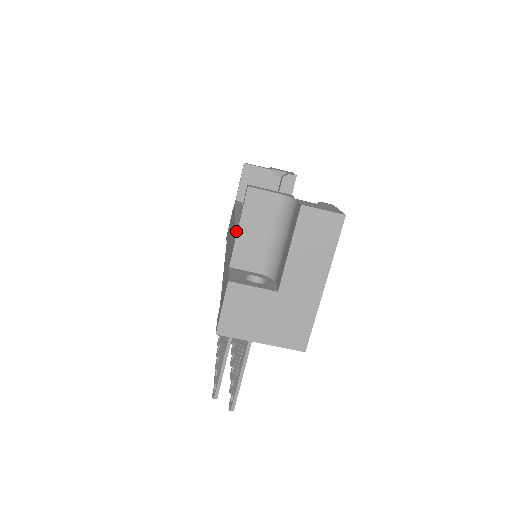
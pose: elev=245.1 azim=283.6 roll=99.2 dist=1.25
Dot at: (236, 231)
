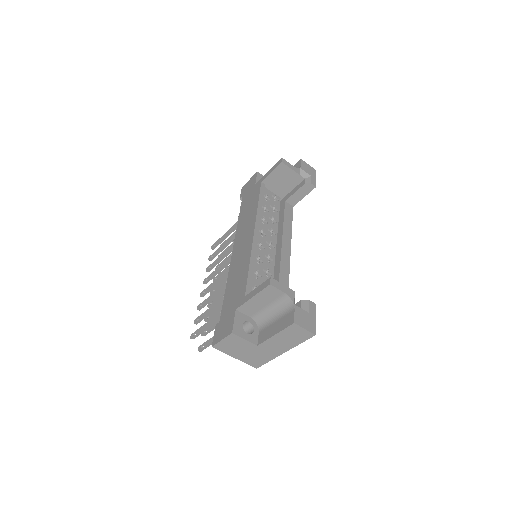
Dot at: (250, 267)
